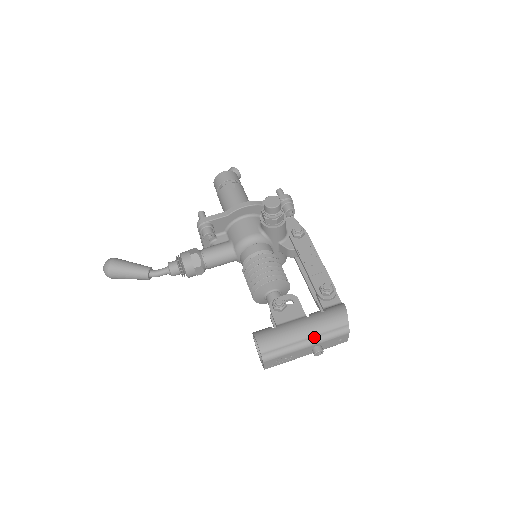
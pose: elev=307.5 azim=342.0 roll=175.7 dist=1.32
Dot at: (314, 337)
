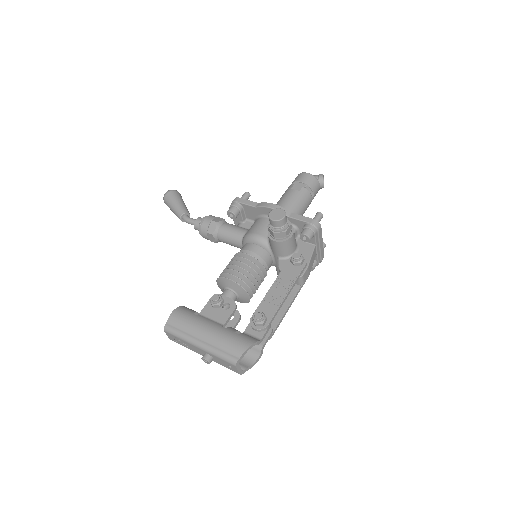
Dot at: (207, 344)
